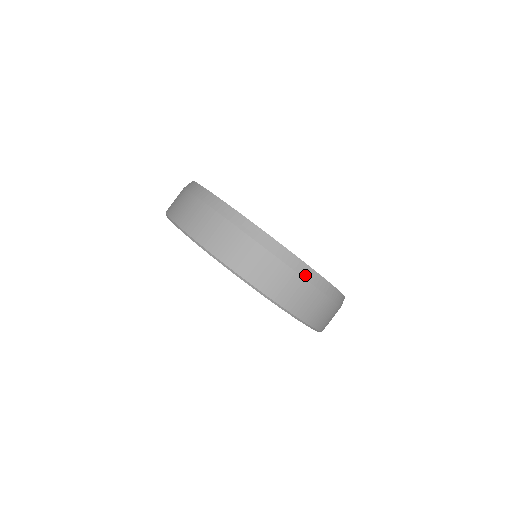
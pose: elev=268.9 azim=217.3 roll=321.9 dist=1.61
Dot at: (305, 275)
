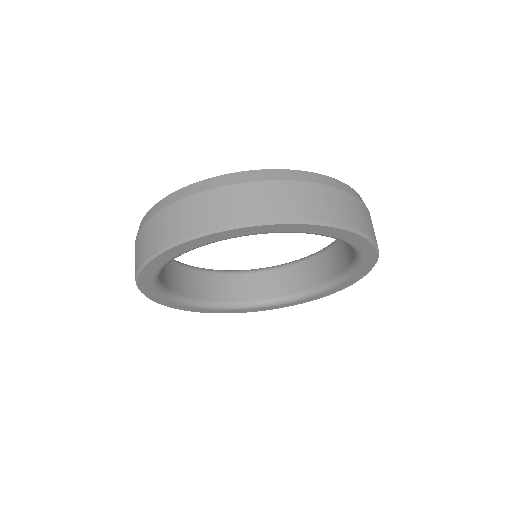
Dot at: (184, 196)
